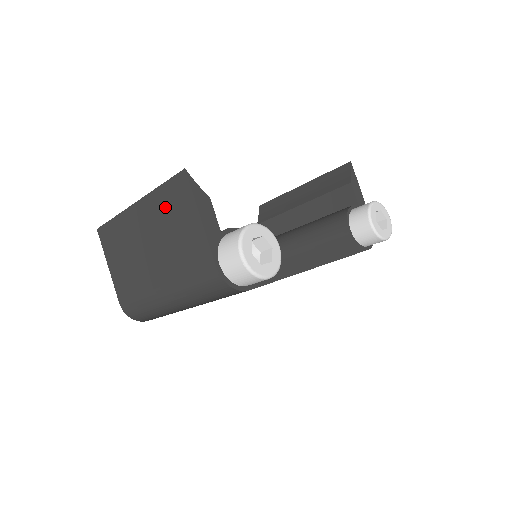
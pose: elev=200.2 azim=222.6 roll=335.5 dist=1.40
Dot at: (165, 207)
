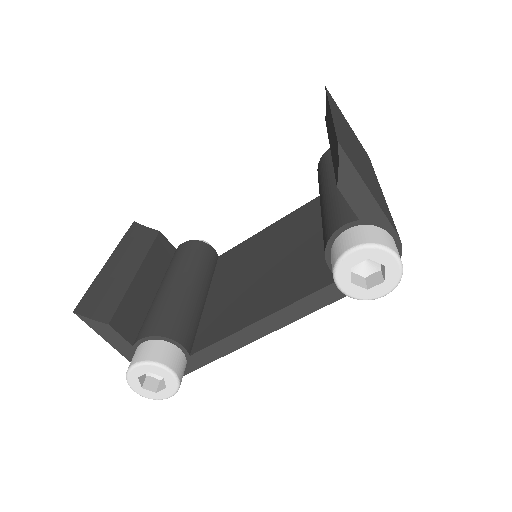
Dot at: occluded
